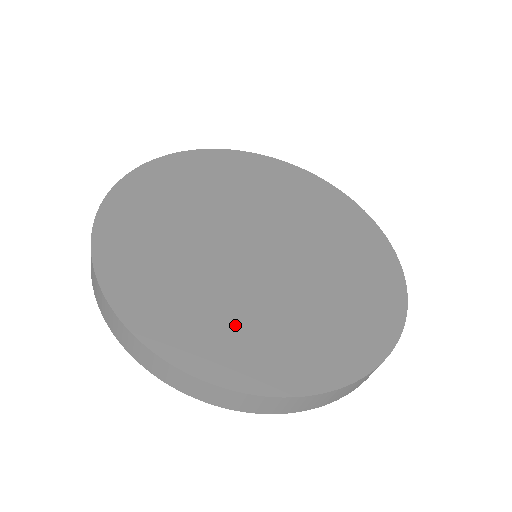
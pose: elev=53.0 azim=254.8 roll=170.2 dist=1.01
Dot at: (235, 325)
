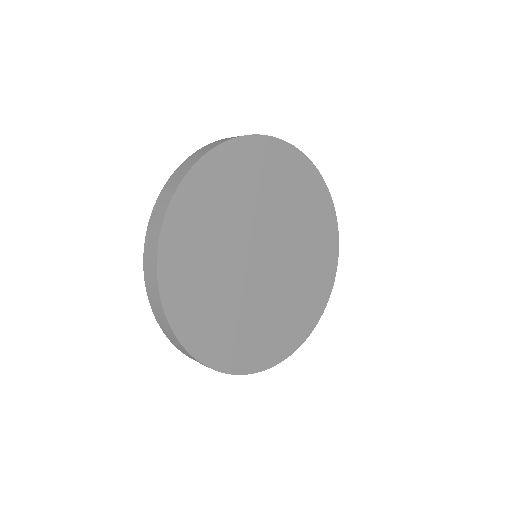
Dot at: (218, 316)
